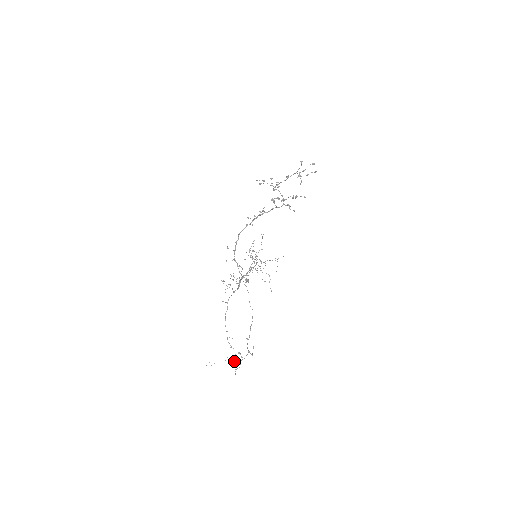
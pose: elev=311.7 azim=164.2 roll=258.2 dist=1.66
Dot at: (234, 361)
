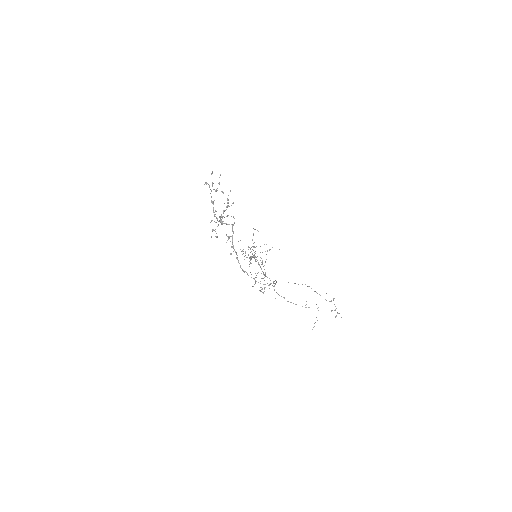
Dot at: occluded
